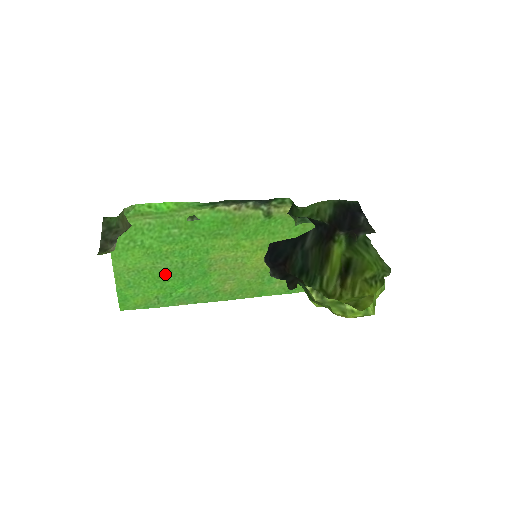
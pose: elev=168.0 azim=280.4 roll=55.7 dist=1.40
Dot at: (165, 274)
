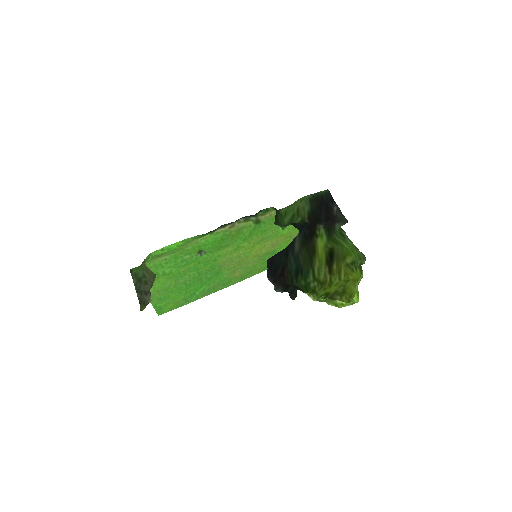
Dot at: (187, 284)
